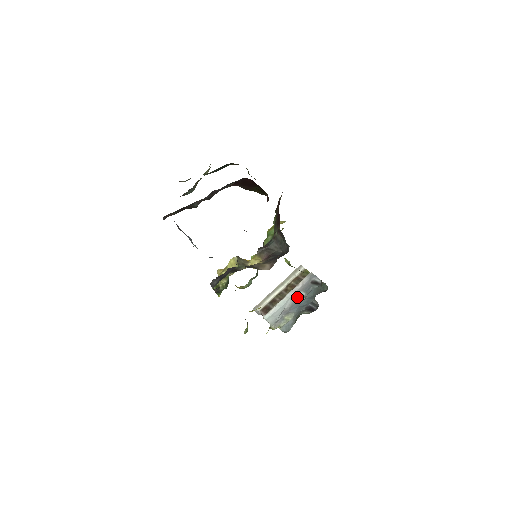
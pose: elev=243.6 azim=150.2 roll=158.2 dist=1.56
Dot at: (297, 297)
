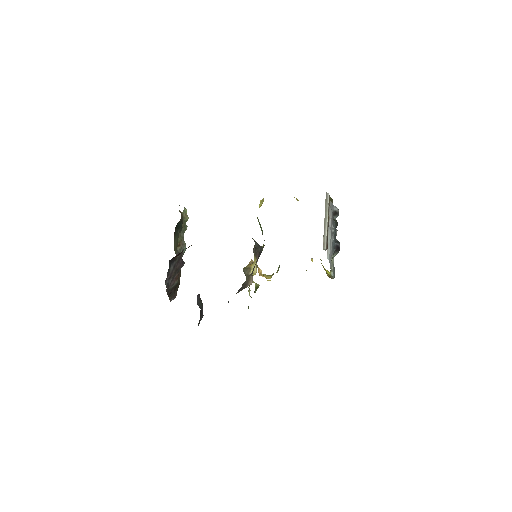
Dot at: (332, 233)
